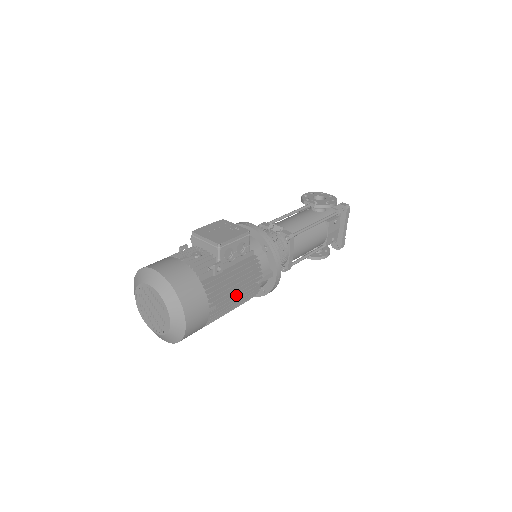
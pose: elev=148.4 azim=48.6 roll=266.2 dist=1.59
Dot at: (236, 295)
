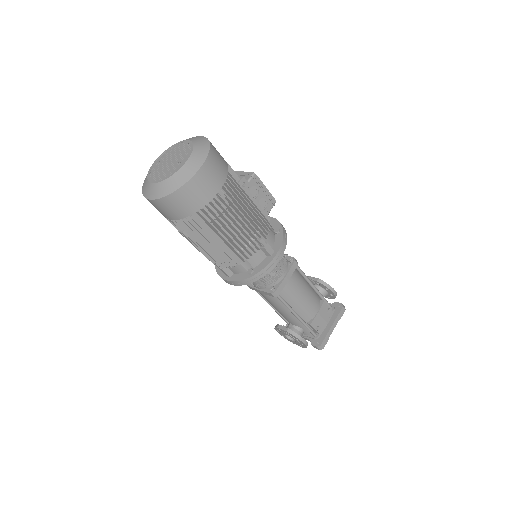
Dot at: (241, 220)
